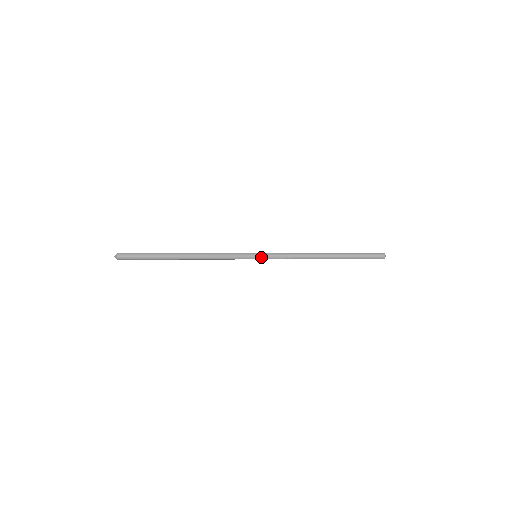
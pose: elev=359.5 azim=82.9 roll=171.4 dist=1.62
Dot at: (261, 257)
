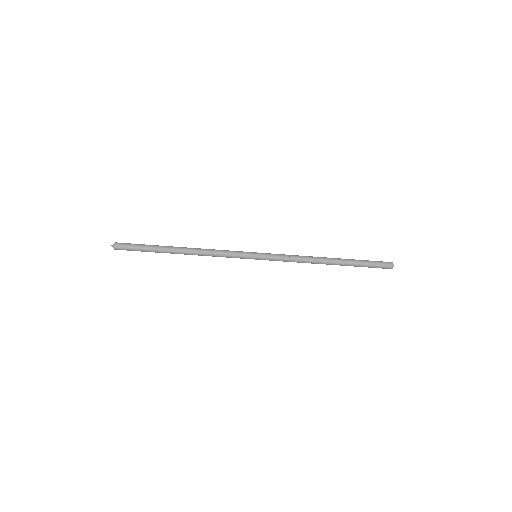
Dot at: (261, 257)
